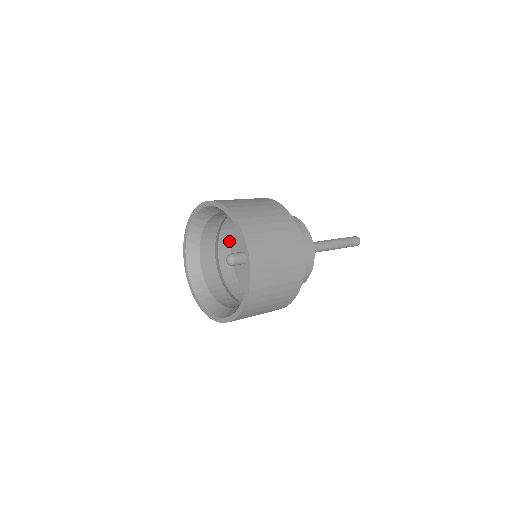
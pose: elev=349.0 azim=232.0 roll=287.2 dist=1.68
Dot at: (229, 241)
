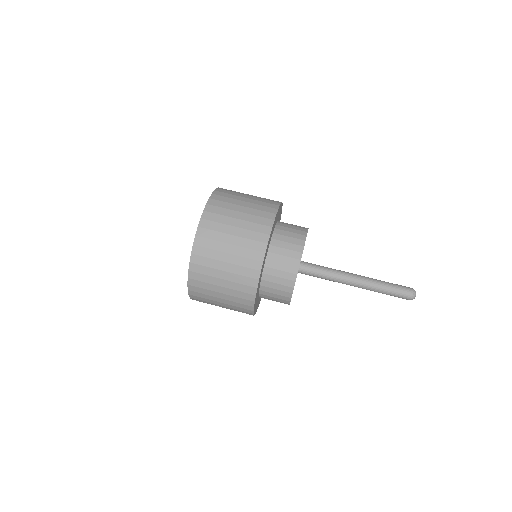
Dot at: occluded
